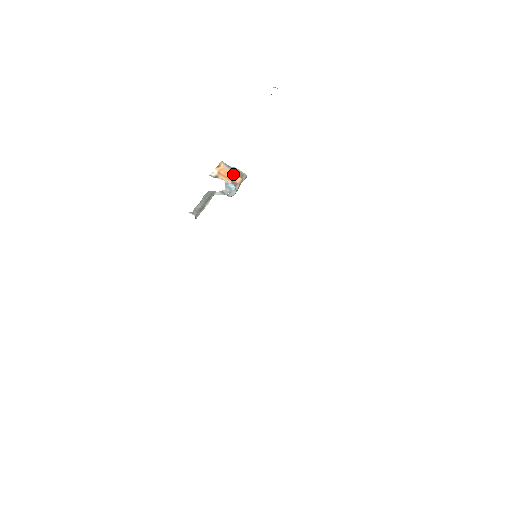
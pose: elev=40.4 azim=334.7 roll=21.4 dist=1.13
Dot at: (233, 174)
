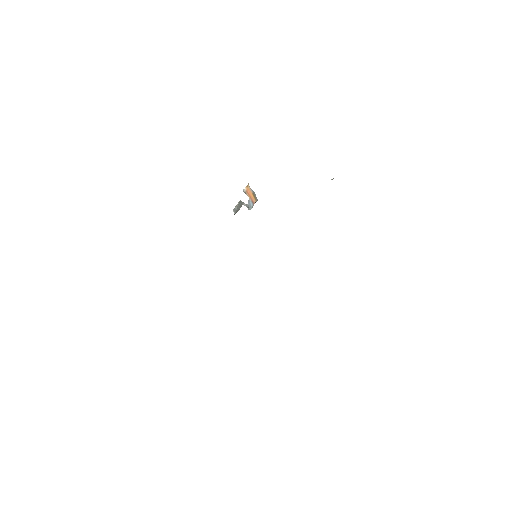
Dot at: (253, 196)
